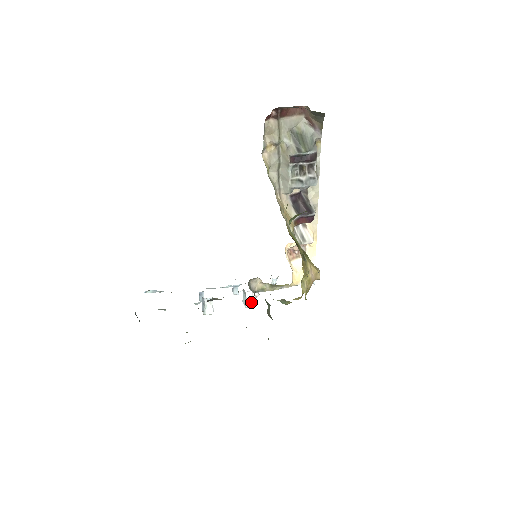
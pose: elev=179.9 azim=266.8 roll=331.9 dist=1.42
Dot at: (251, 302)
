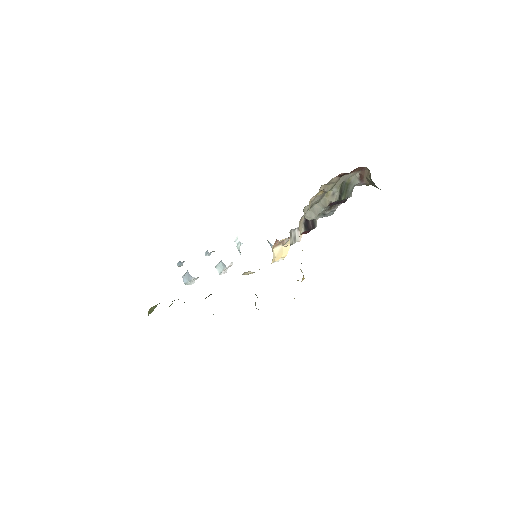
Dot at: (225, 271)
